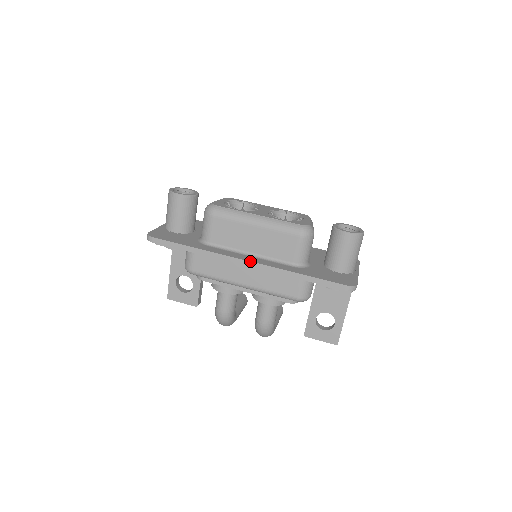
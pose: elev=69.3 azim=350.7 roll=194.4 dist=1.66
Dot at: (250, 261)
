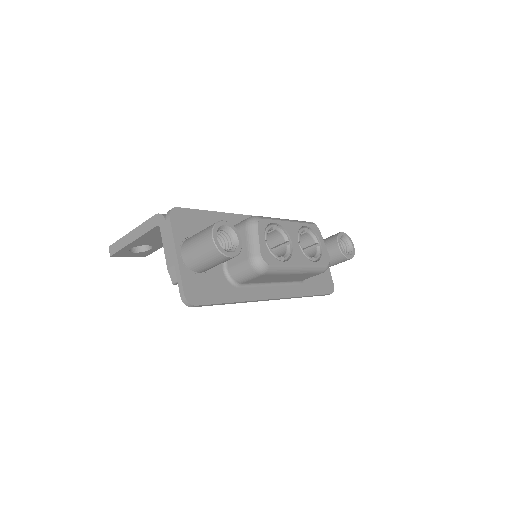
Dot at: occluded
